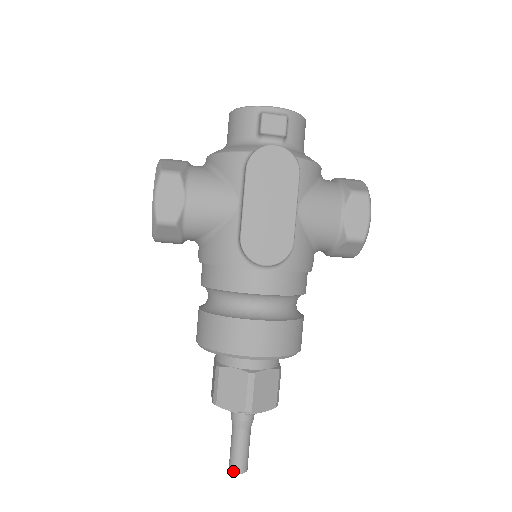
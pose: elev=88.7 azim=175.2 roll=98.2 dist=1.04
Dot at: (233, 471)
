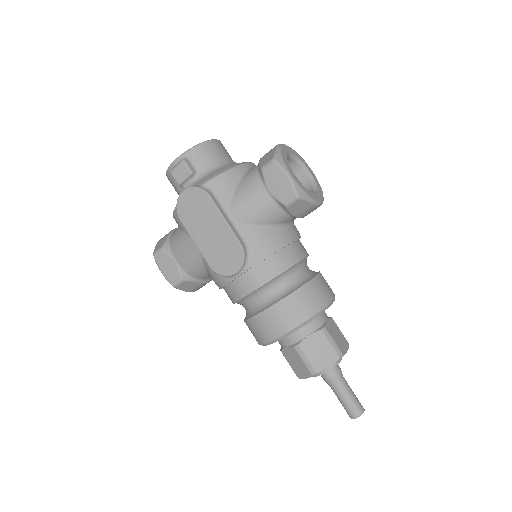
Dot at: (351, 418)
